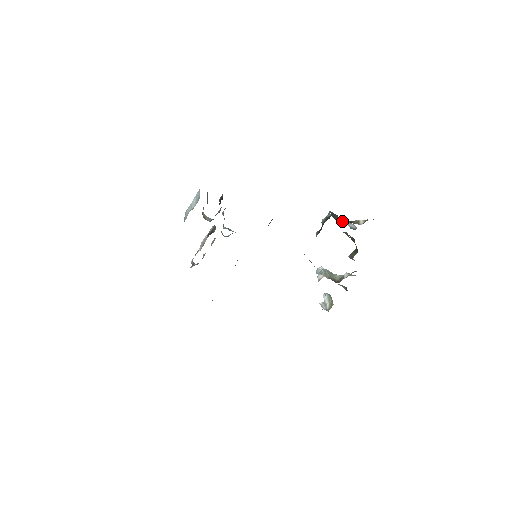
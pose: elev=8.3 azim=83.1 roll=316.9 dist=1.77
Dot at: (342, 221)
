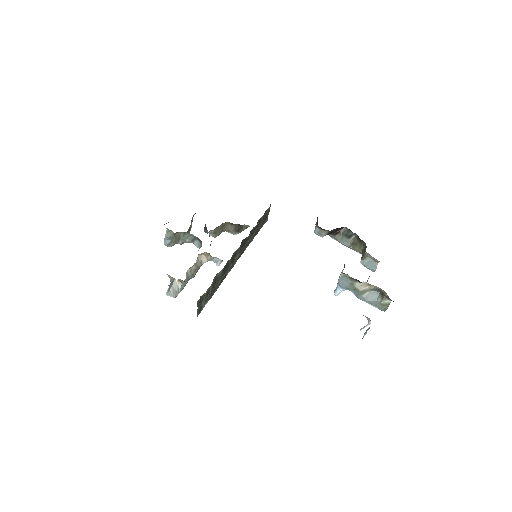
Dot at: occluded
